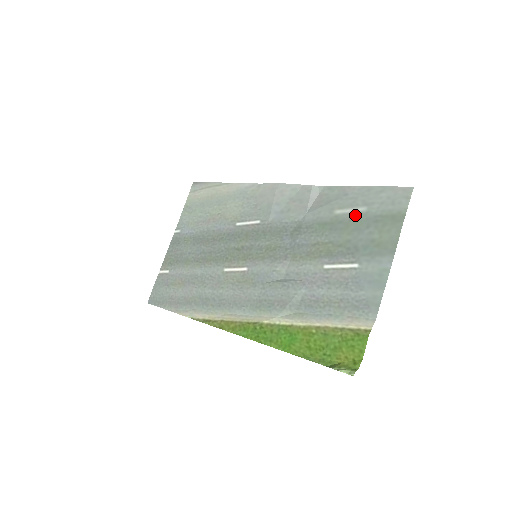
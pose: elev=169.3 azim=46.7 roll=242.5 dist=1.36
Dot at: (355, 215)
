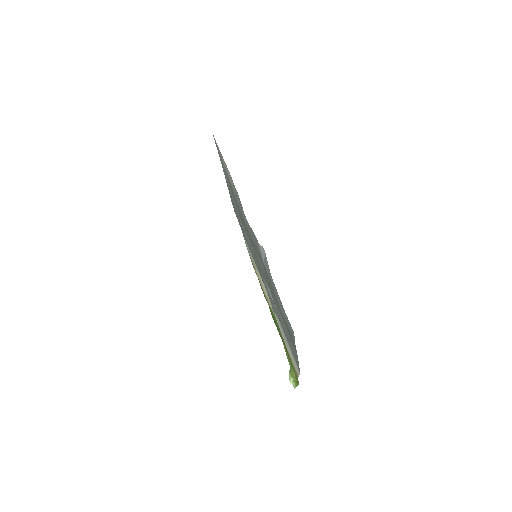
Dot at: occluded
